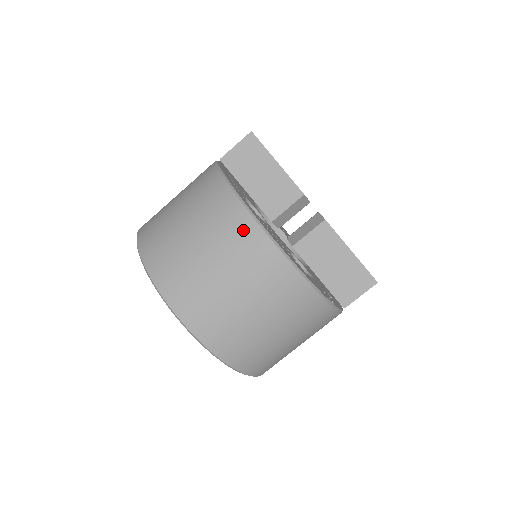
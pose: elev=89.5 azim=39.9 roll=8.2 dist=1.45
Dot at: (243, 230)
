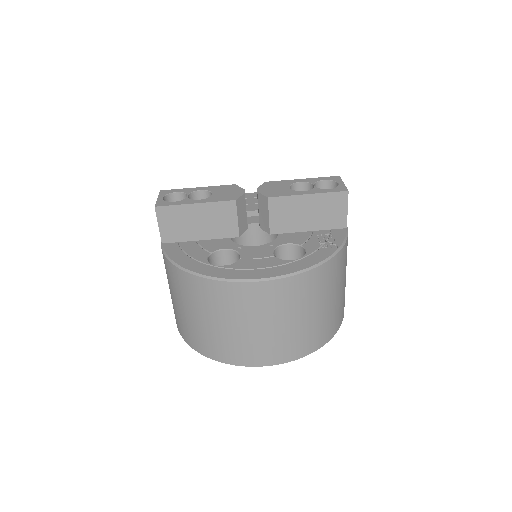
Dot at: (234, 294)
